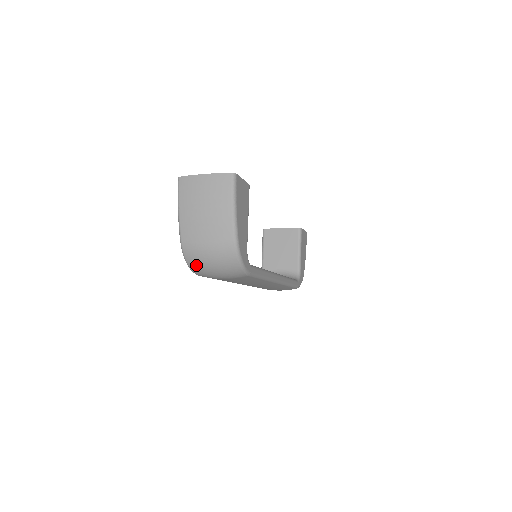
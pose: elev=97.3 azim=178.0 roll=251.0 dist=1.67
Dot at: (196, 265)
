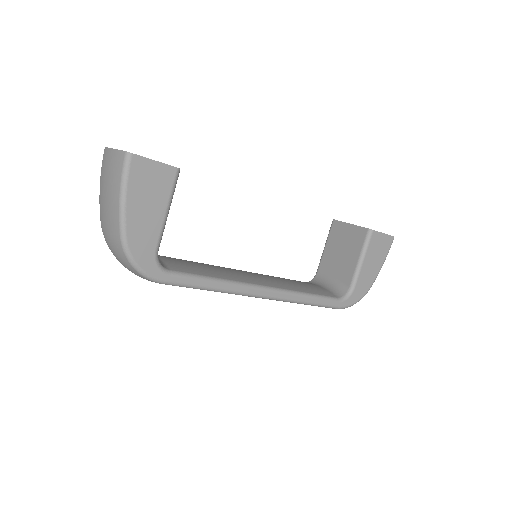
Dot at: occluded
